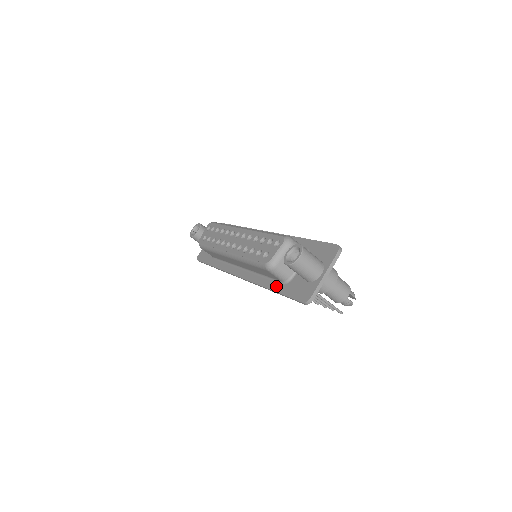
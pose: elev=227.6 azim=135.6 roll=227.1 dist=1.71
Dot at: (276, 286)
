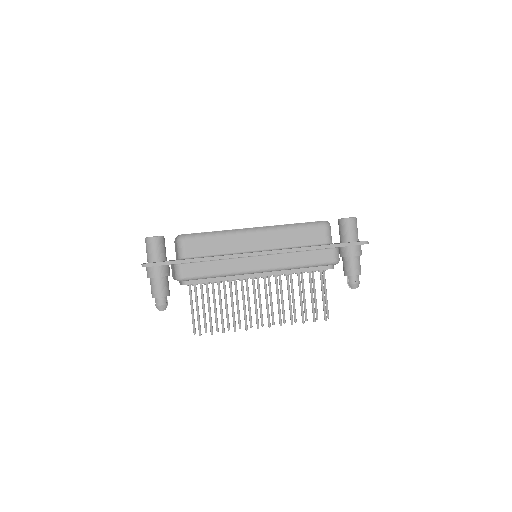
Dot at: (322, 245)
